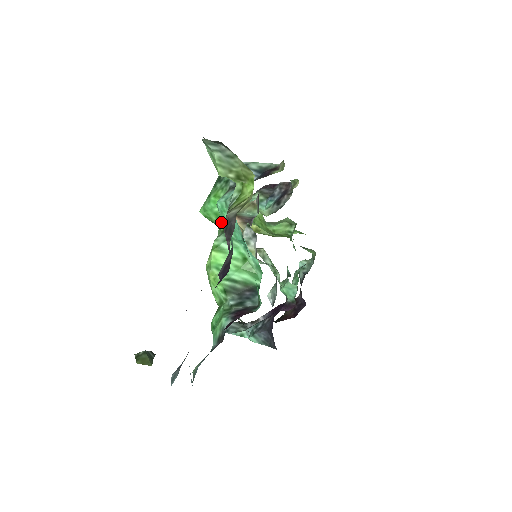
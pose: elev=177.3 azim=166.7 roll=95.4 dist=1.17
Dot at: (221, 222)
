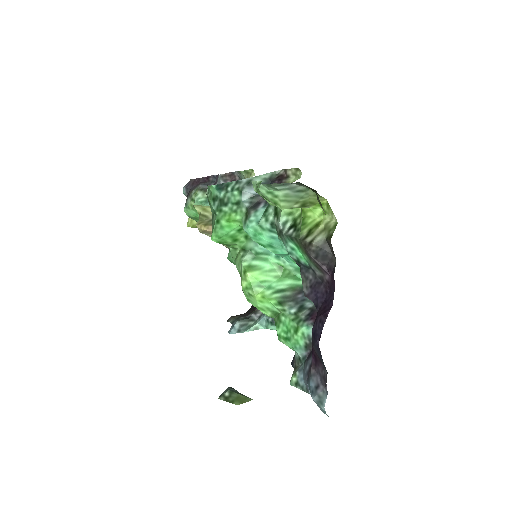
Dot at: (237, 242)
